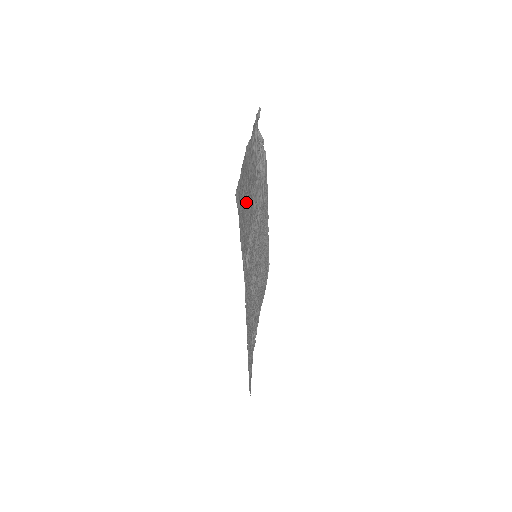
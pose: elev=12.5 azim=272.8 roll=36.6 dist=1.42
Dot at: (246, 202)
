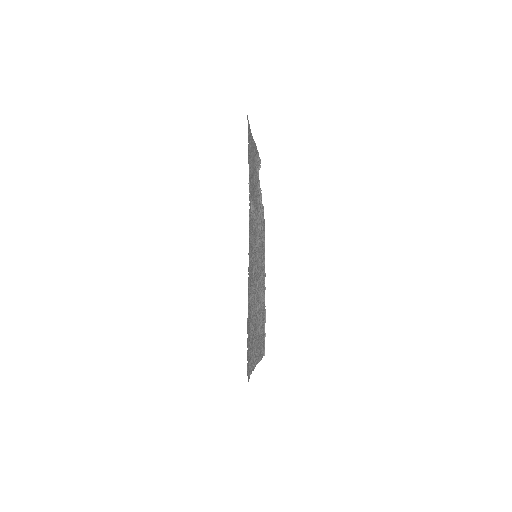
Dot at: occluded
